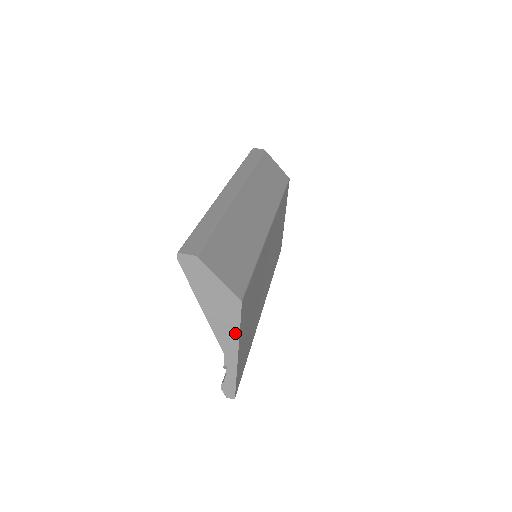
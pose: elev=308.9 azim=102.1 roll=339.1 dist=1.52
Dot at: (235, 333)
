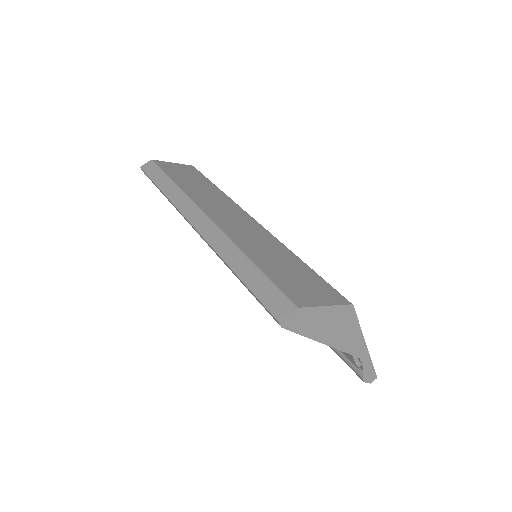
Dot at: (357, 333)
